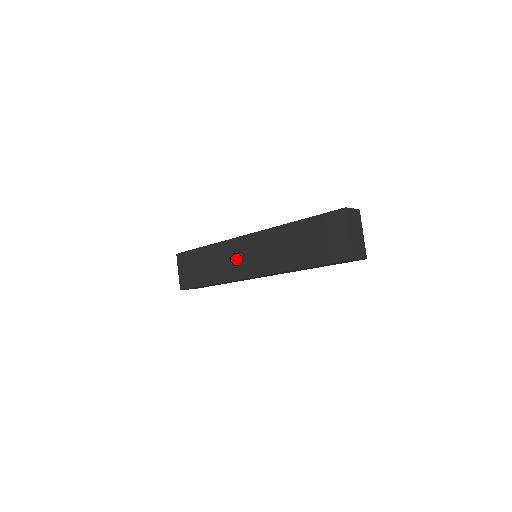
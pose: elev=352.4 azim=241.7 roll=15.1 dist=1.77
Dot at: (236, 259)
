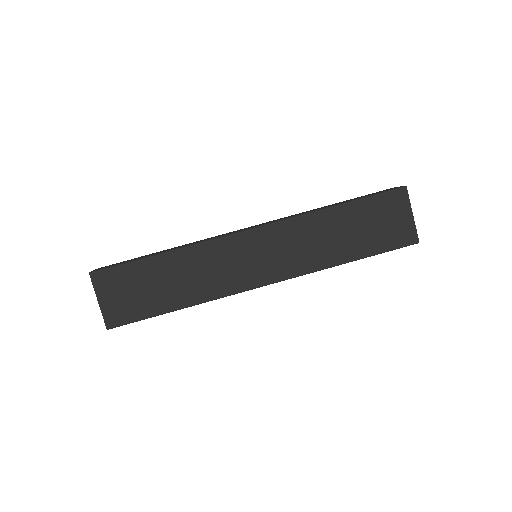
Dot at: (234, 264)
